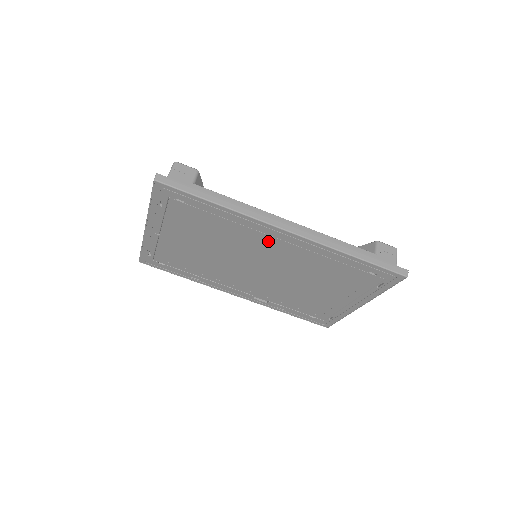
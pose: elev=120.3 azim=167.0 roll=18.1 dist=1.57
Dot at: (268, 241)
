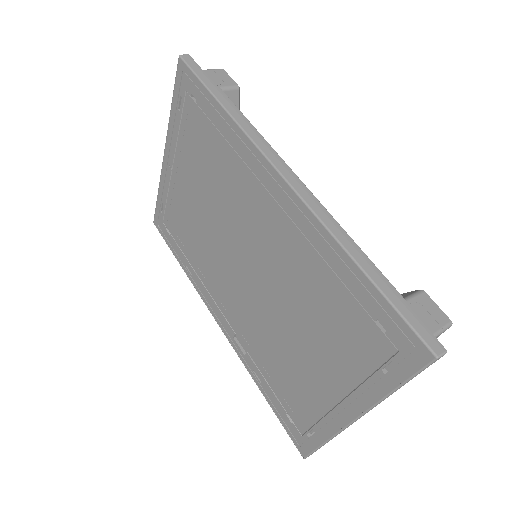
Dot at: (261, 200)
